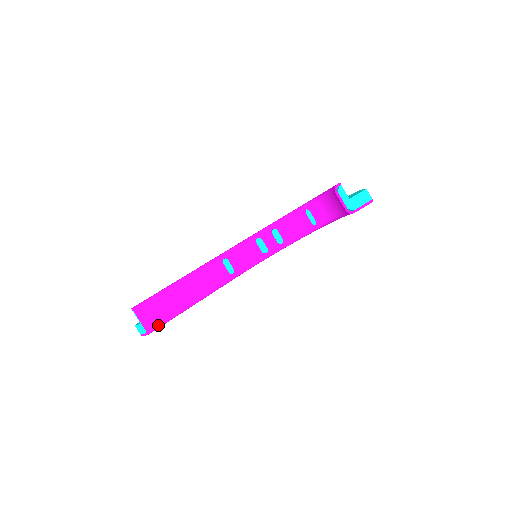
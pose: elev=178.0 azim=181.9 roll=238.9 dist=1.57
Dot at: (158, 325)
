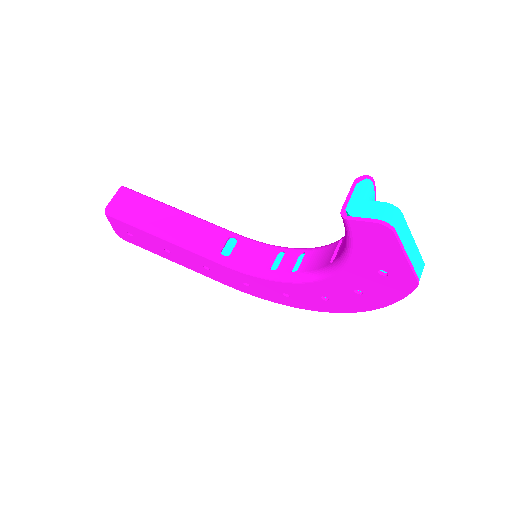
Dot at: (118, 214)
